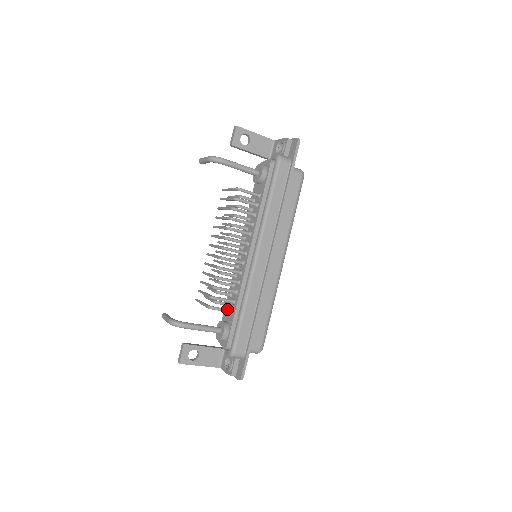
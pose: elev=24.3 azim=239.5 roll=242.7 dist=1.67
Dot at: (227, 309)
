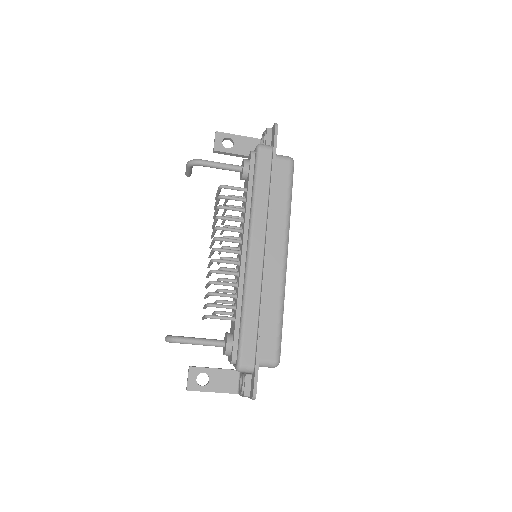
Dot at: occluded
